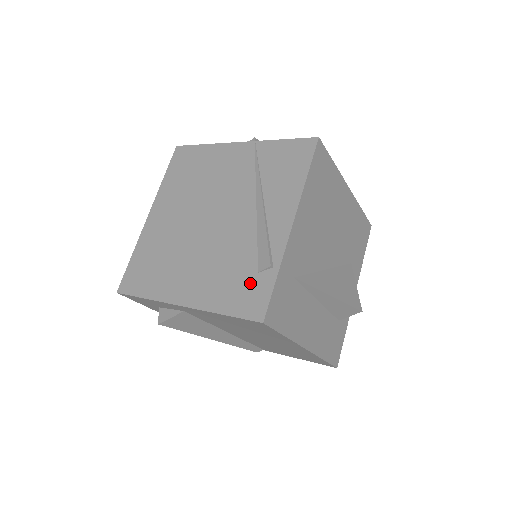
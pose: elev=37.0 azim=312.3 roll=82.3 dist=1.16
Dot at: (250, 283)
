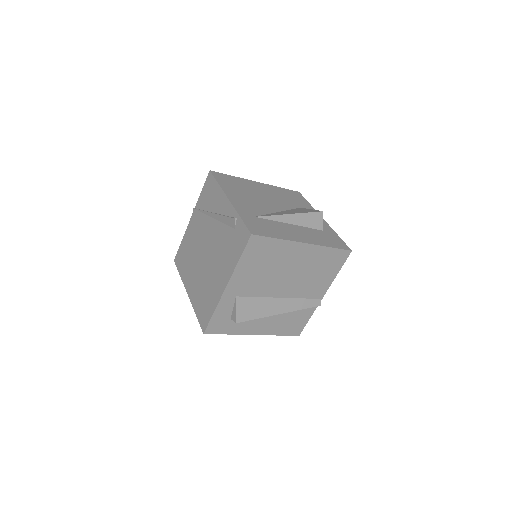
Dot at: (236, 236)
